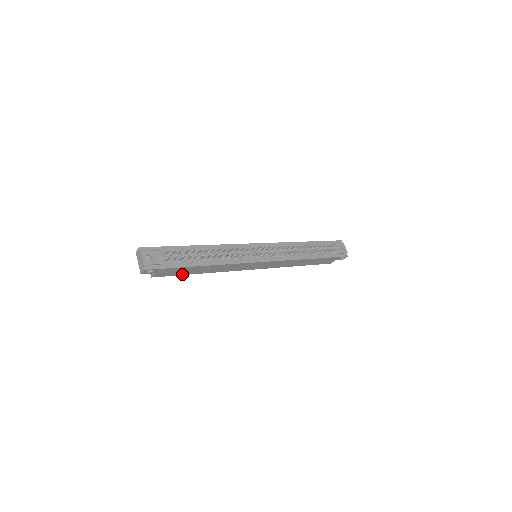
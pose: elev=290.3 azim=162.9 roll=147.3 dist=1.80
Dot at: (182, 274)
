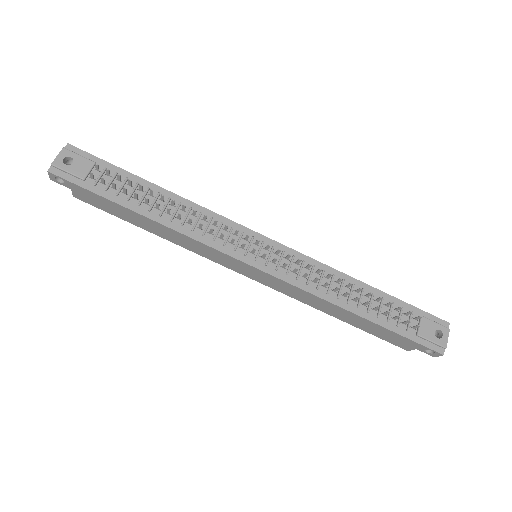
Dot at: (120, 216)
